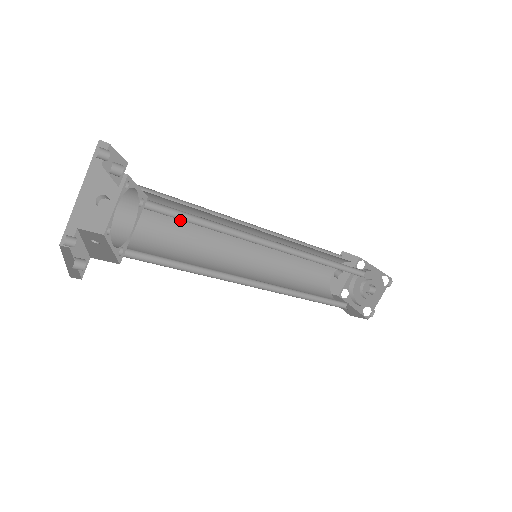
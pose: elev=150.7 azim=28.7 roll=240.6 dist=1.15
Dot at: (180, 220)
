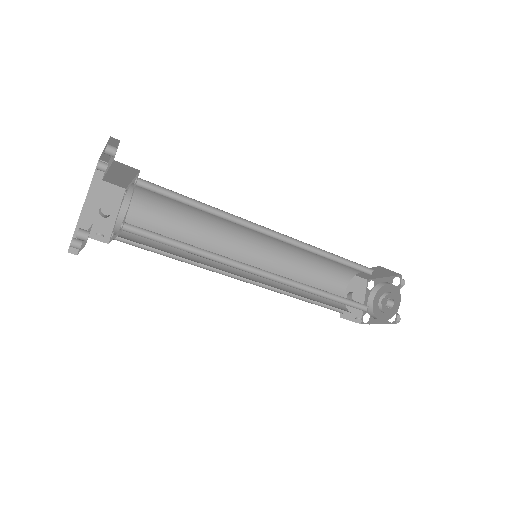
Dot at: (178, 230)
